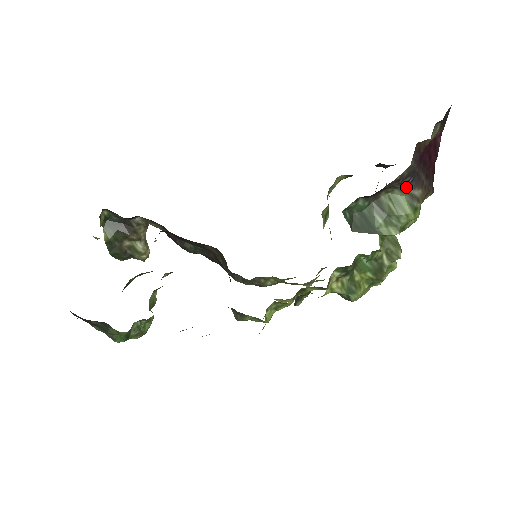
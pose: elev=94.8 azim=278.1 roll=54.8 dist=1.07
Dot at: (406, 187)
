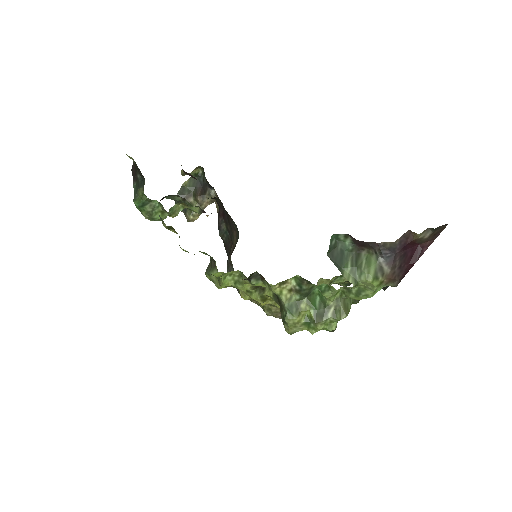
Dot at: (382, 258)
